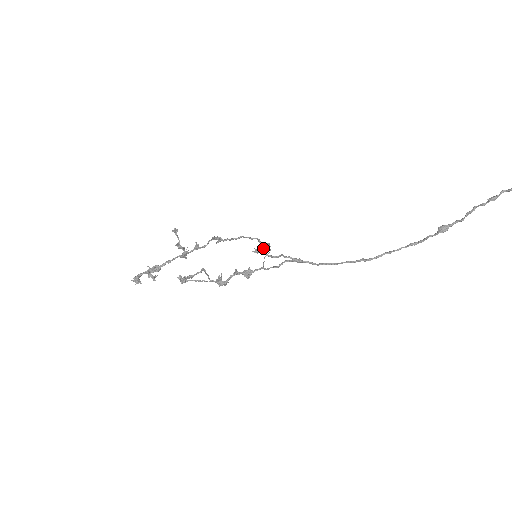
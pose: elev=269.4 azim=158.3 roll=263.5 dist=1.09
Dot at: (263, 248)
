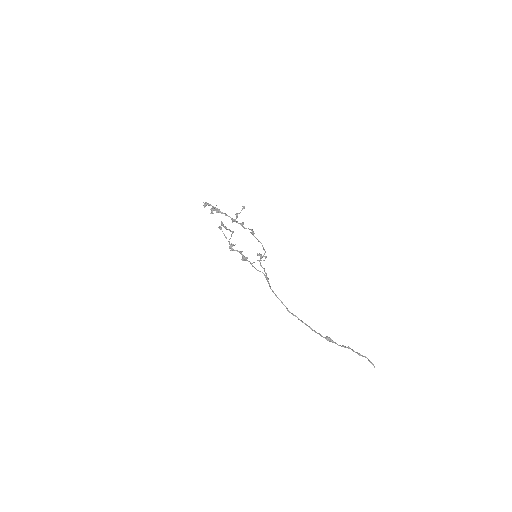
Dot at: (262, 257)
